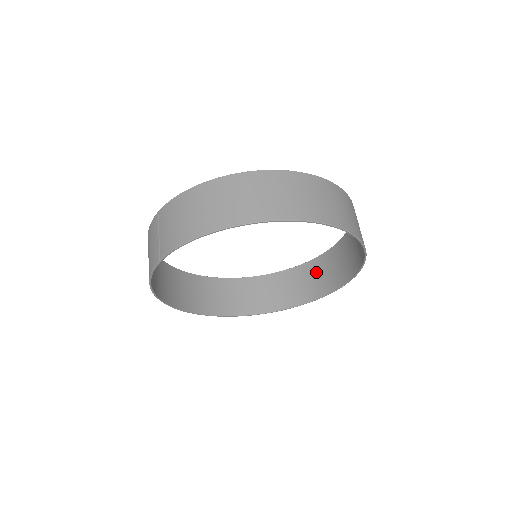
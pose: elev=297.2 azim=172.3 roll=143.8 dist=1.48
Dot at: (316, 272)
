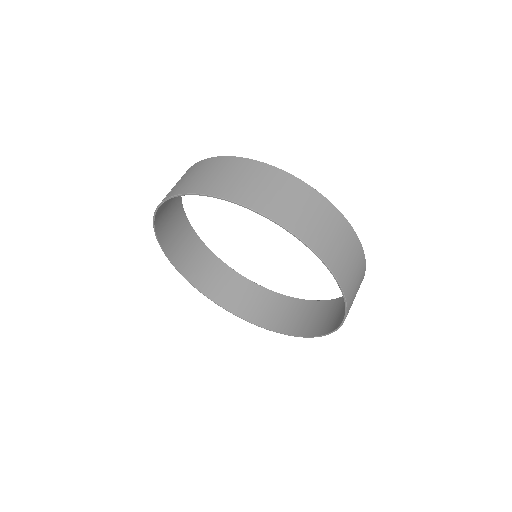
Dot at: (313, 313)
